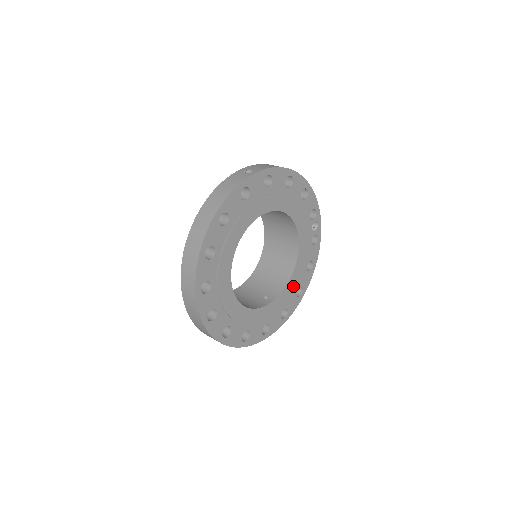
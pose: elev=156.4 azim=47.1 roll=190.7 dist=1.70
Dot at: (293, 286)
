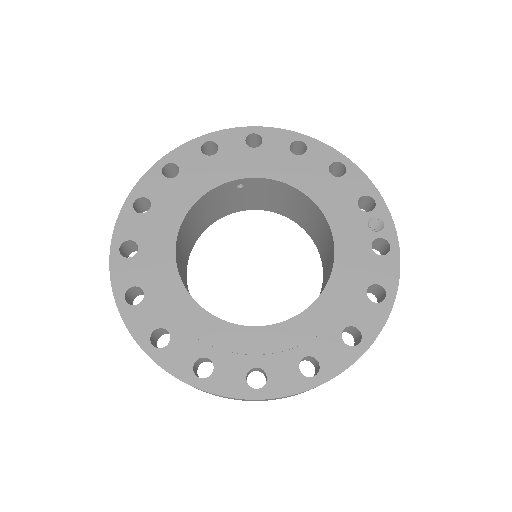
Dot at: (329, 316)
